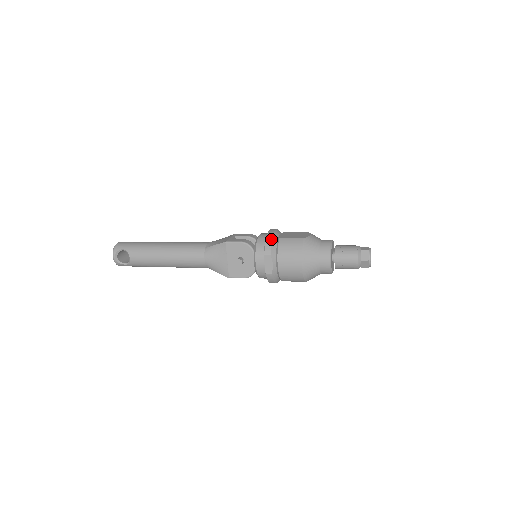
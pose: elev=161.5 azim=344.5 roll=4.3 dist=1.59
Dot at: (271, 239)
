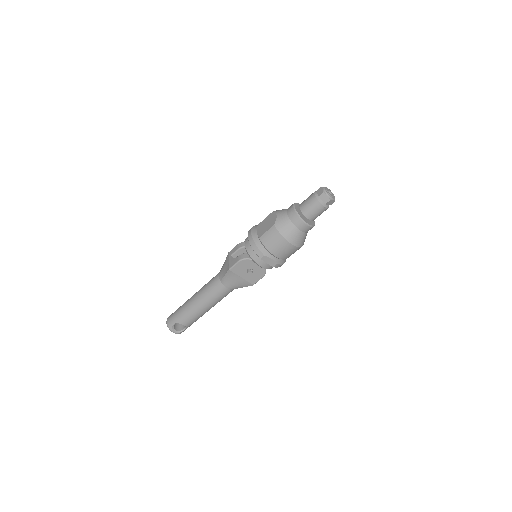
Dot at: (255, 244)
